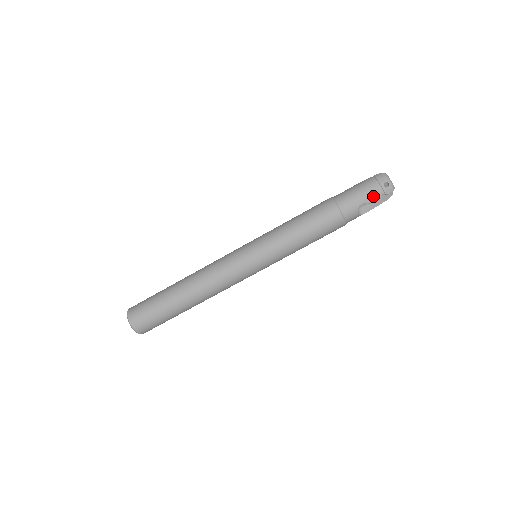
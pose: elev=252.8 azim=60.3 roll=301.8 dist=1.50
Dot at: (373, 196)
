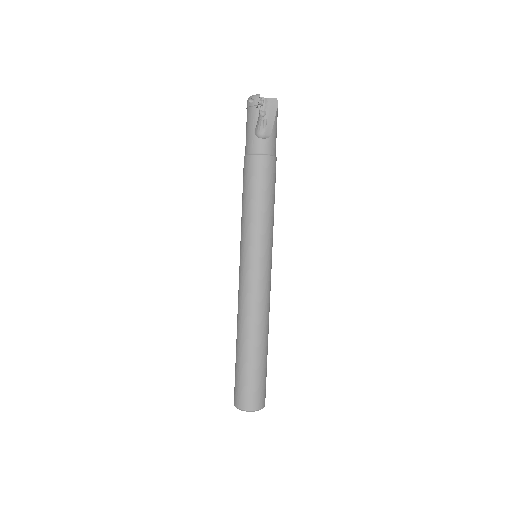
Dot at: (253, 118)
